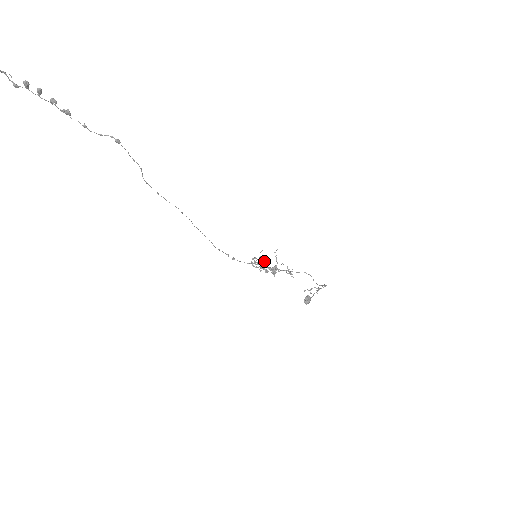
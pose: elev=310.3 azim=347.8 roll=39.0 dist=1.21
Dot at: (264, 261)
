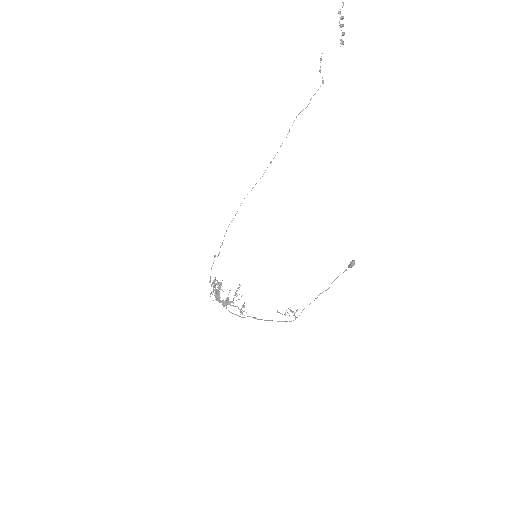
Dot at: (221, 289)
